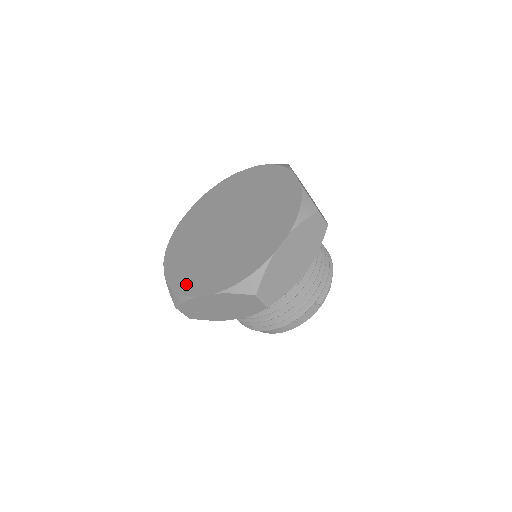
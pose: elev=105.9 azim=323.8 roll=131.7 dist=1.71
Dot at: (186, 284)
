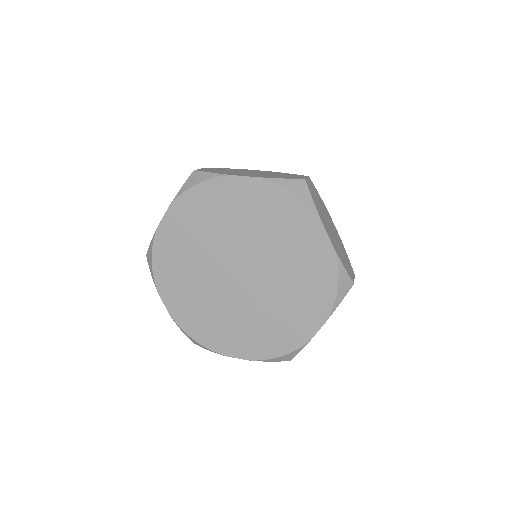
Dot at: (206, 336)
